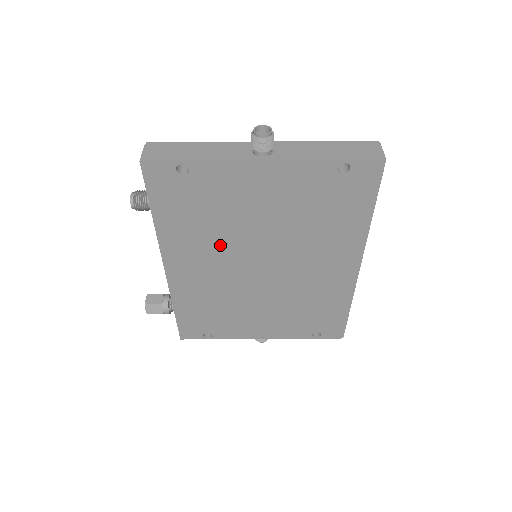
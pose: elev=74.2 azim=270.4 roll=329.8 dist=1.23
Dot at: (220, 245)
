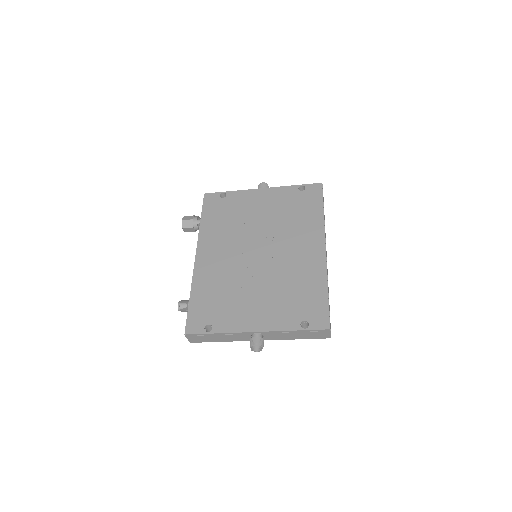
Dot at: occluded
